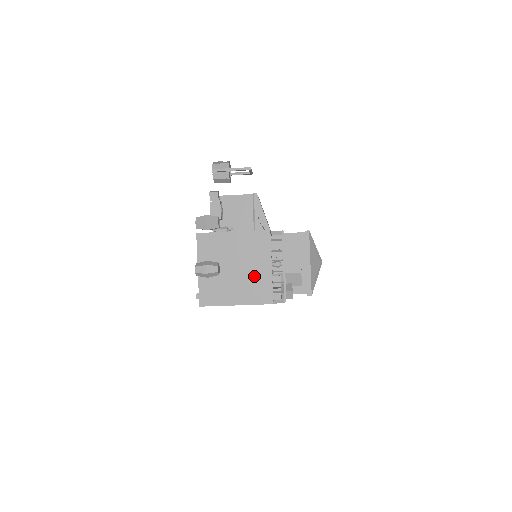
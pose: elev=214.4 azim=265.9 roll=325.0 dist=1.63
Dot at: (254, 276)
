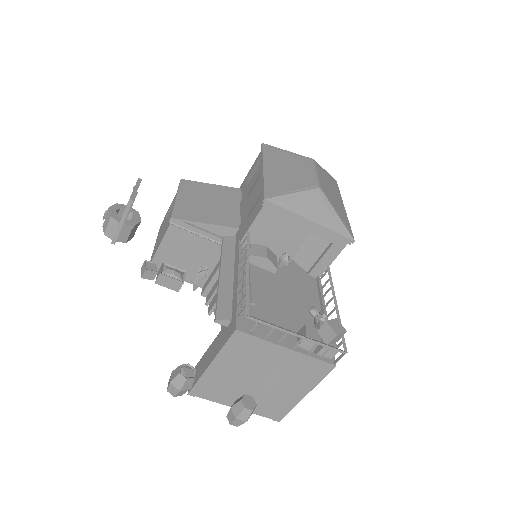
Dot at: (285, 368)
